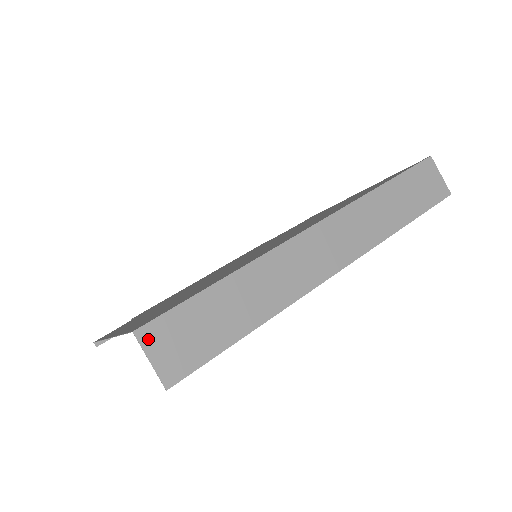
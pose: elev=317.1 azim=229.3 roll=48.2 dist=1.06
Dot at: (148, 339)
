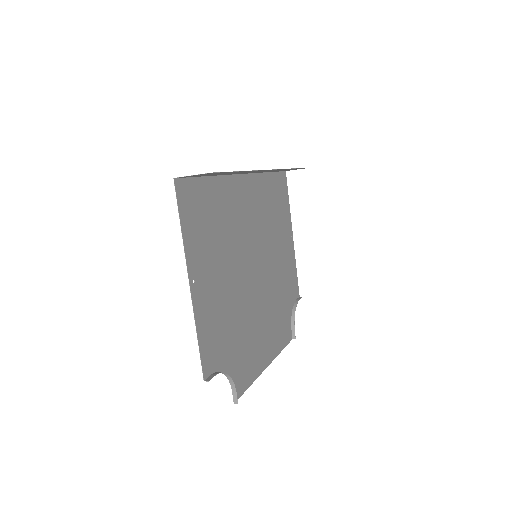
Dot at: occluded
